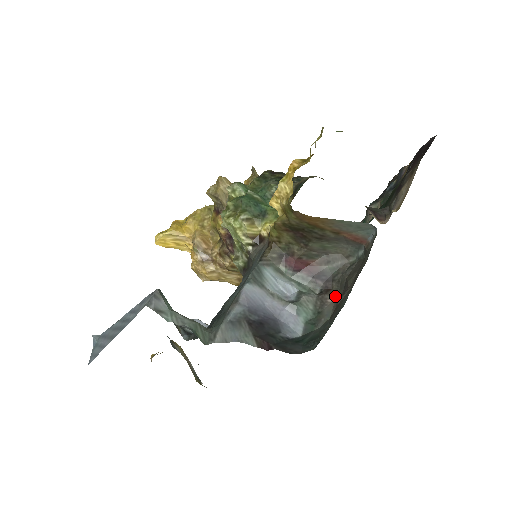
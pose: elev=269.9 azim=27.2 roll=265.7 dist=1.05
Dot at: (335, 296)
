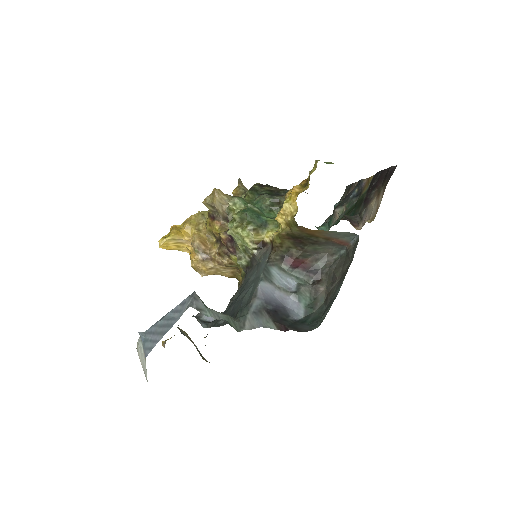
Dot at: (325, 285)
